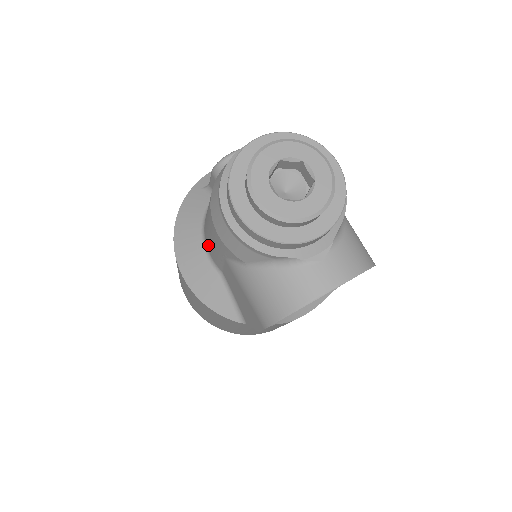
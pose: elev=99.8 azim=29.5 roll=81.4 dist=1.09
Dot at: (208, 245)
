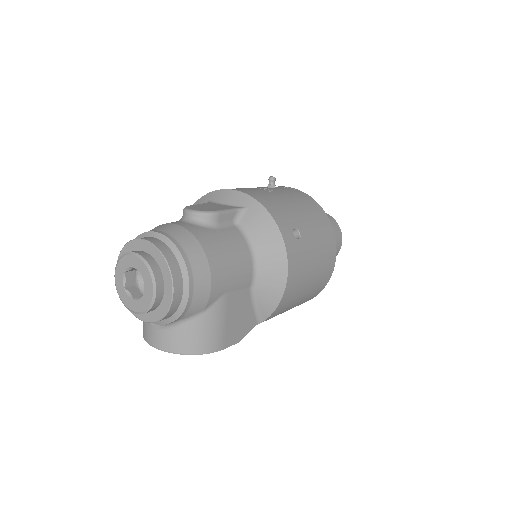
Dot at: occluded
